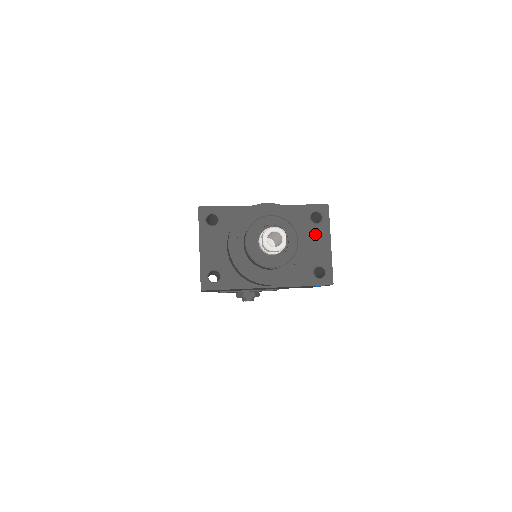
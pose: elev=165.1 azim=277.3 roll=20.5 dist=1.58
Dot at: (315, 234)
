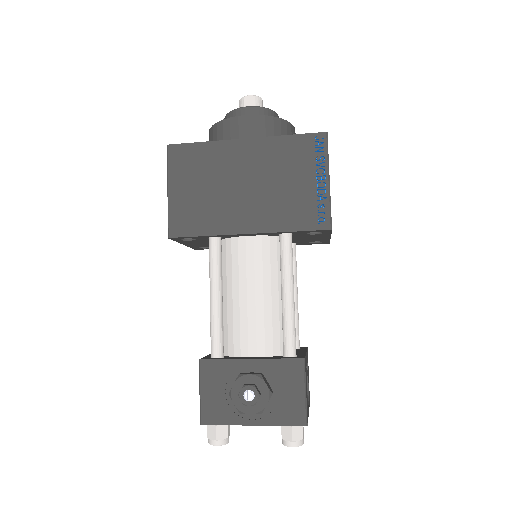
Dot at: occluded
